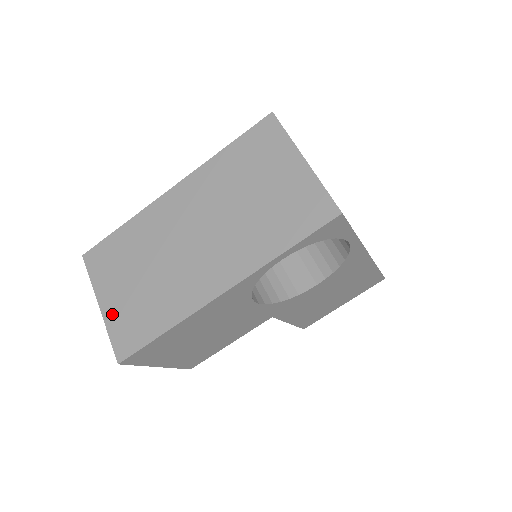
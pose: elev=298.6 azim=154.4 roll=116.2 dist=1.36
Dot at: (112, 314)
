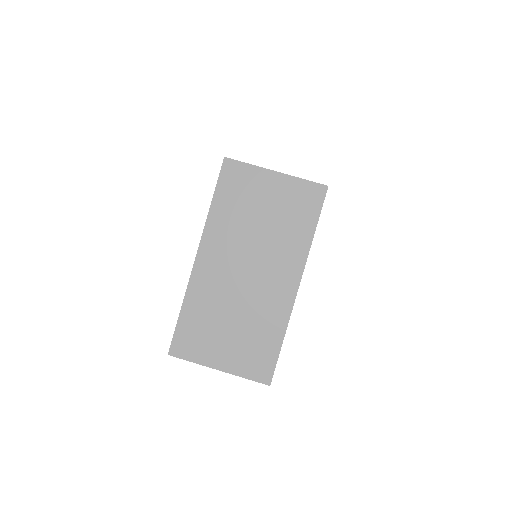
Dot at: (234, 365)
